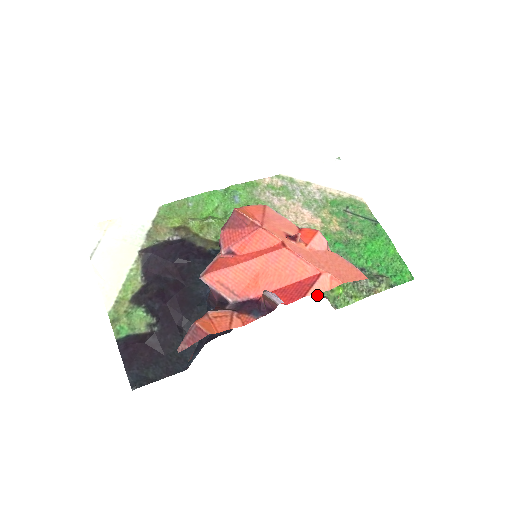
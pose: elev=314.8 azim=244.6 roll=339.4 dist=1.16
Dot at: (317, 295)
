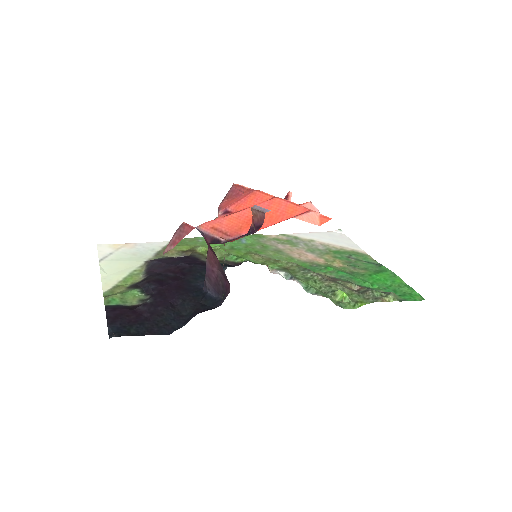
Dot at: occluded
